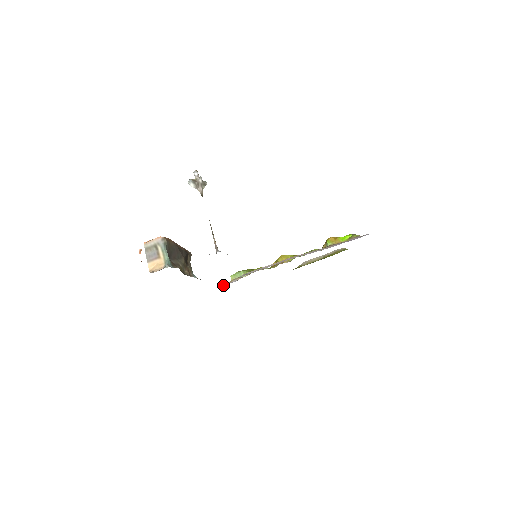
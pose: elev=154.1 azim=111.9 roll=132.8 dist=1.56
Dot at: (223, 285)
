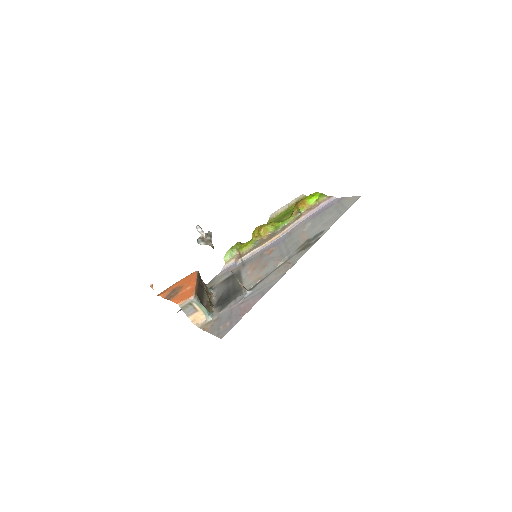
Dot at: (221, 270)
